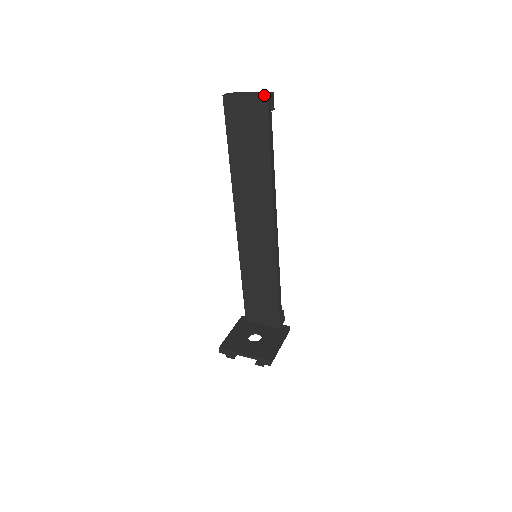
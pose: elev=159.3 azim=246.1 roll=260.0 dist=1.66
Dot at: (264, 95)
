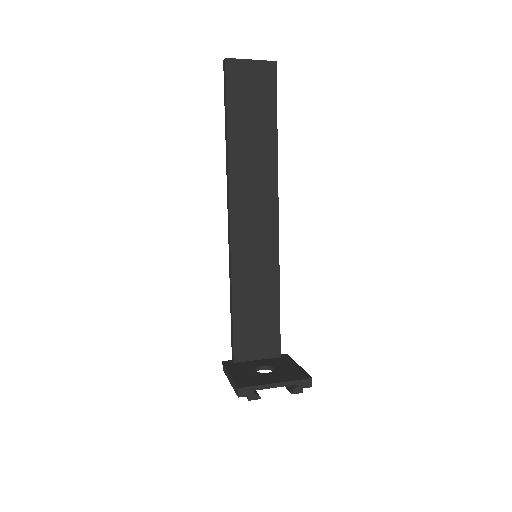
Dot at: (273, 61)
